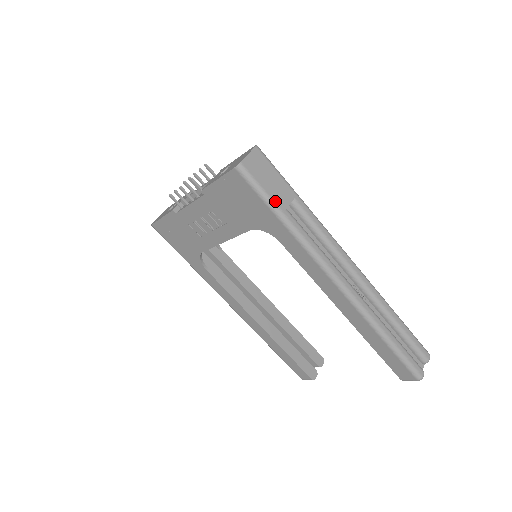
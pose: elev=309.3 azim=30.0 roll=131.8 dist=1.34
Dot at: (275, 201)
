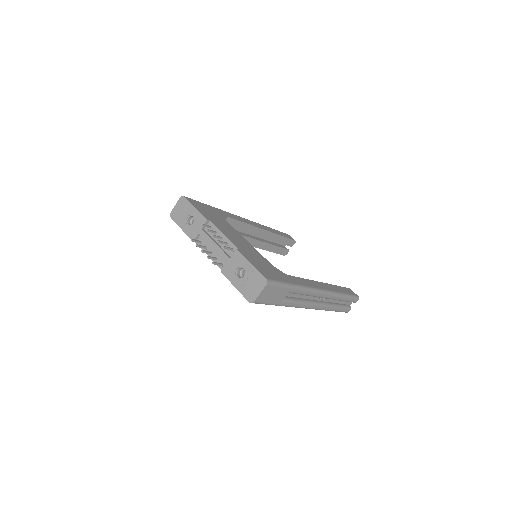
Dot at: (275, 303)
